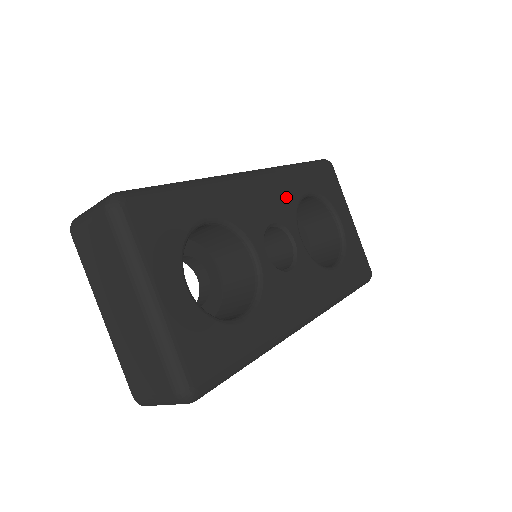
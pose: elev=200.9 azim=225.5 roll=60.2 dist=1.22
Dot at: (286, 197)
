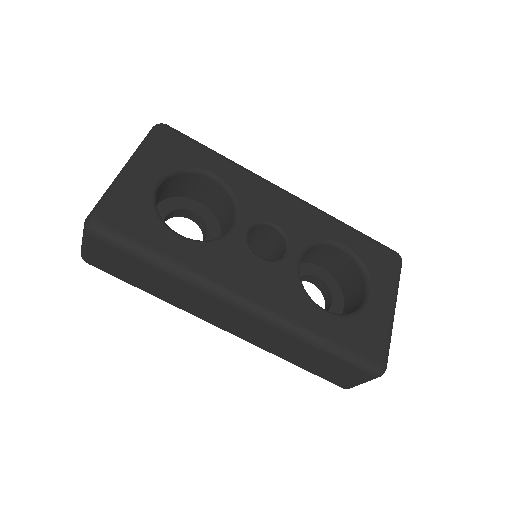
Dot at: (310, 226)
